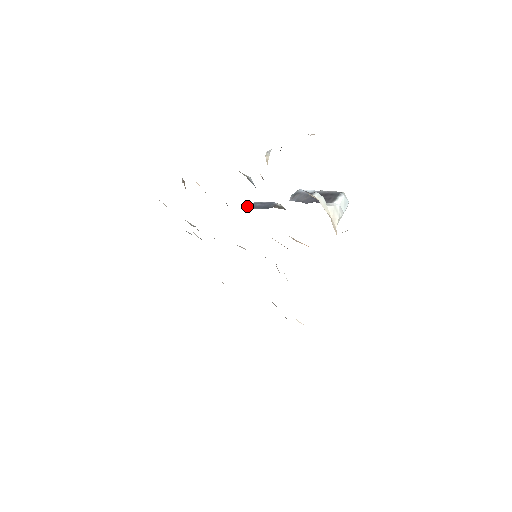
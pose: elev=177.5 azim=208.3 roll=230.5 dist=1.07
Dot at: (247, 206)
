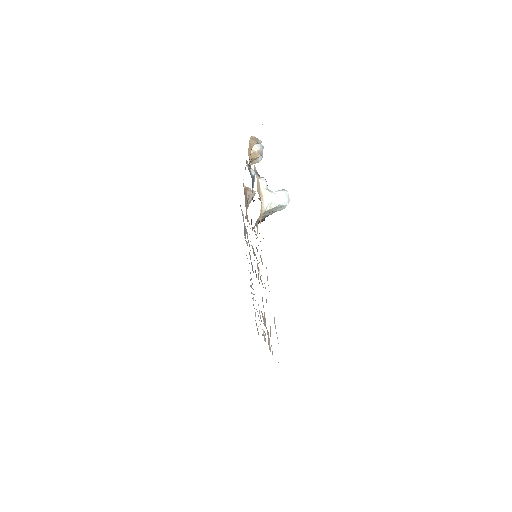
Dot at: occluded
